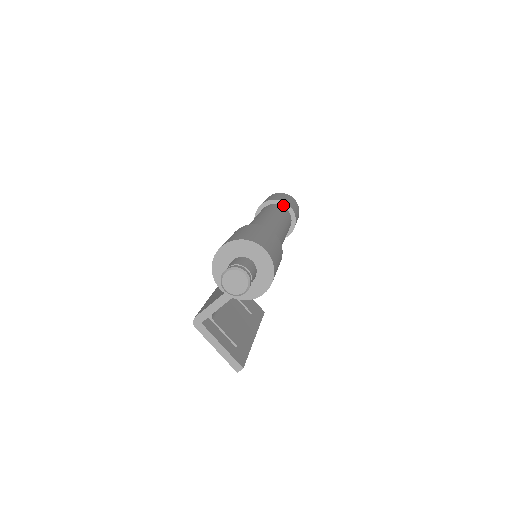
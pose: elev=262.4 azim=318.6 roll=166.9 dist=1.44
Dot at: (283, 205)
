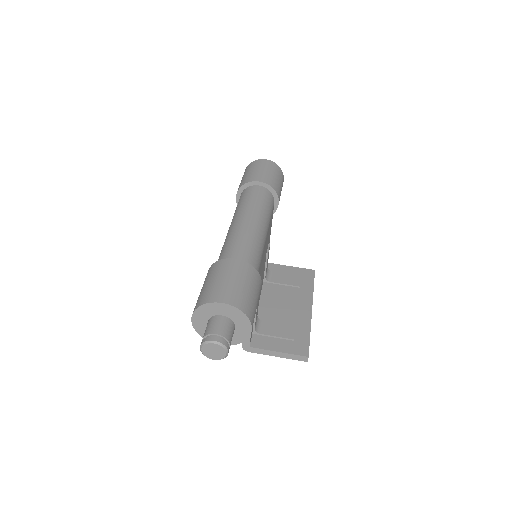
Dot at: (252, 185)
